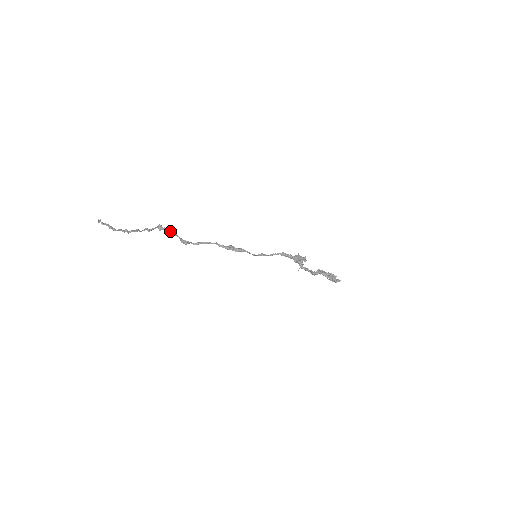
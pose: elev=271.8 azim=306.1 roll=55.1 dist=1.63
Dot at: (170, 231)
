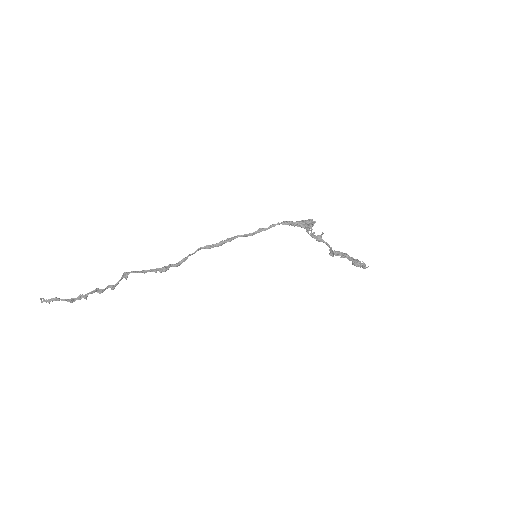
Dot at: (139, 271)
